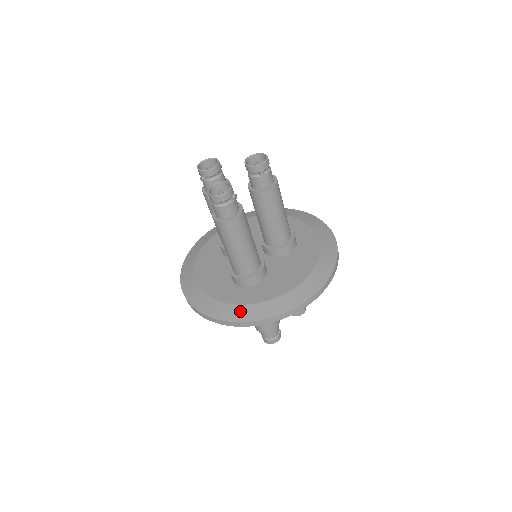
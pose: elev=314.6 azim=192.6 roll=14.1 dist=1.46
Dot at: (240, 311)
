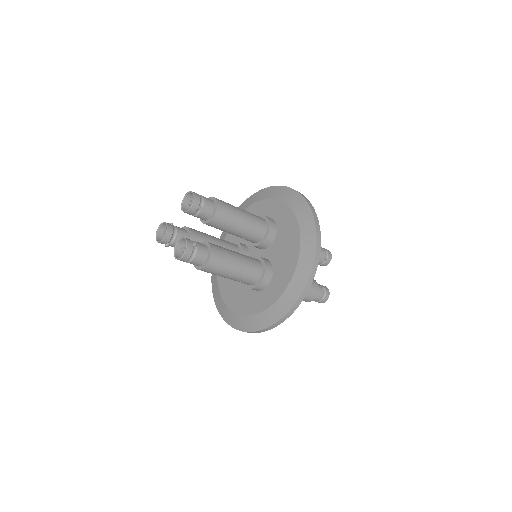
Dot at: (275, 310)
